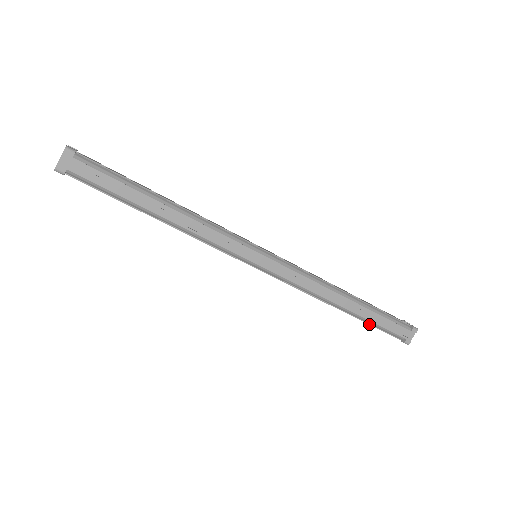
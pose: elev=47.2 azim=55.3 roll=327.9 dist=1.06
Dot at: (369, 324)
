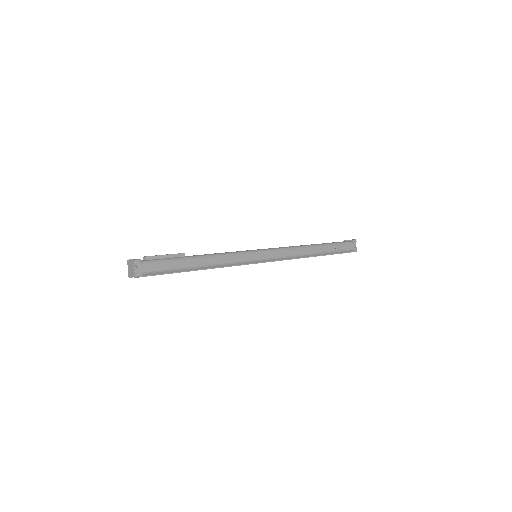
Dot at: occluded
